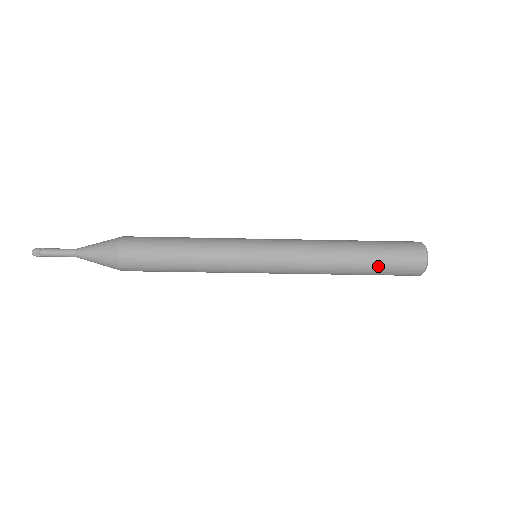
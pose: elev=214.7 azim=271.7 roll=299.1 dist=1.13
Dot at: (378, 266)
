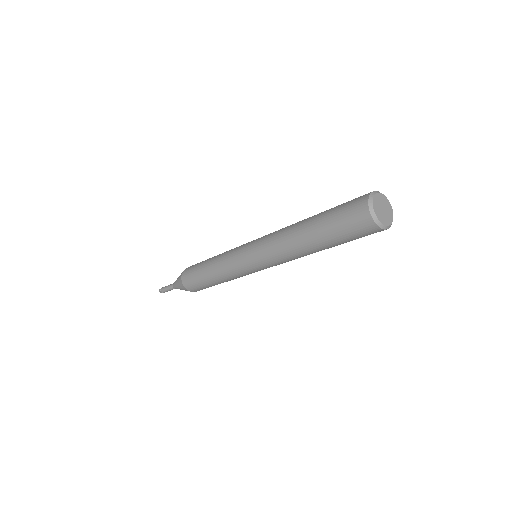
Dot at: occluded
